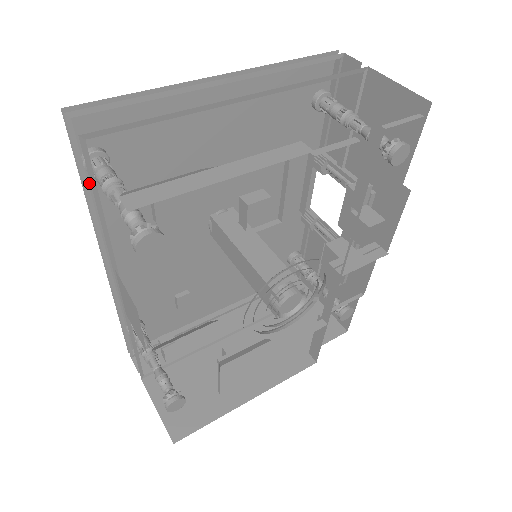
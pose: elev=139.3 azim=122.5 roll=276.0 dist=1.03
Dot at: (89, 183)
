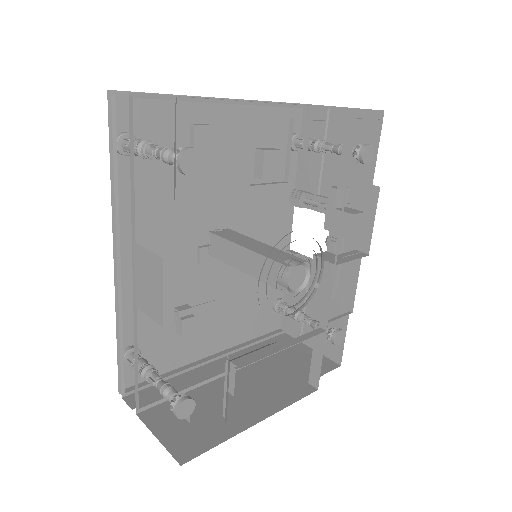
Dot at: (116, 167)
